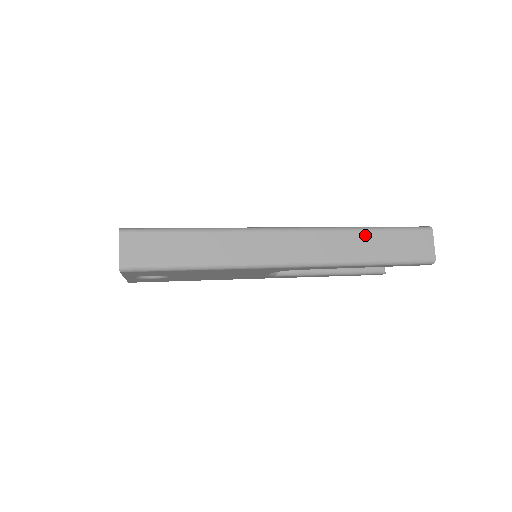
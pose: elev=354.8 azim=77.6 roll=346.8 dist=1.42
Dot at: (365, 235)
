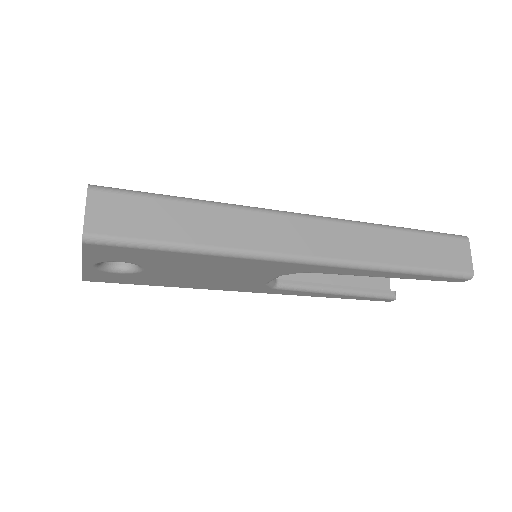
Dot at: (397, 235)
